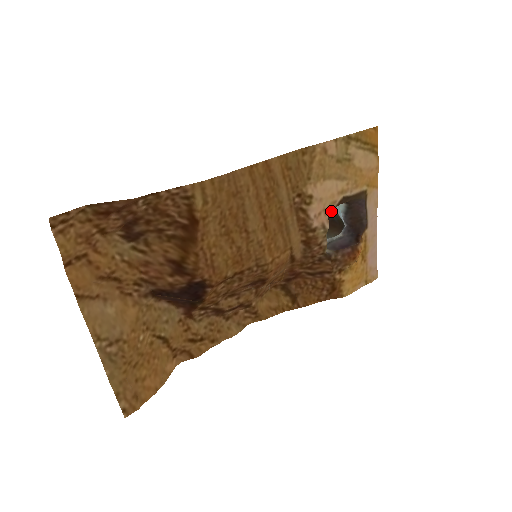
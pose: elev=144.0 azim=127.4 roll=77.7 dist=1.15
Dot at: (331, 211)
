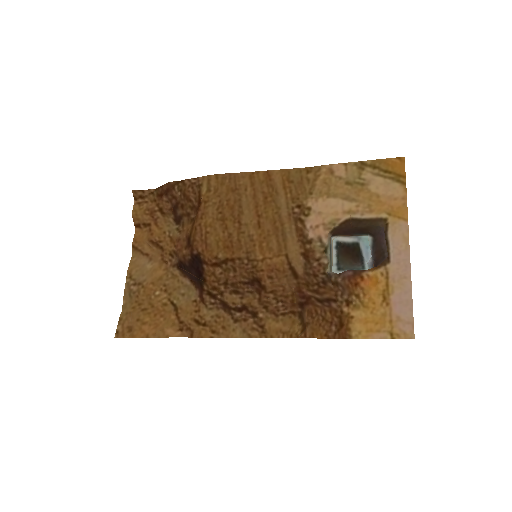
Dot at: (332, 227)
